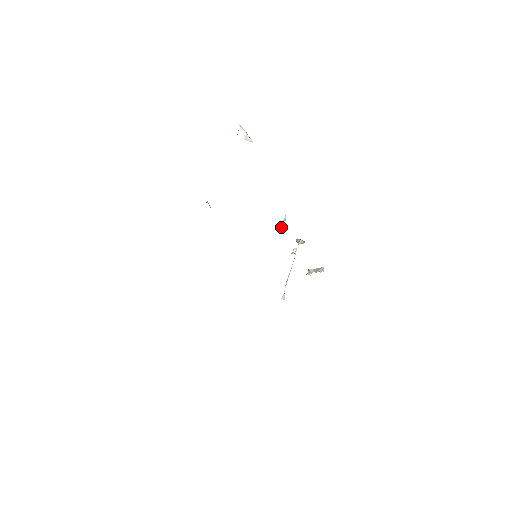
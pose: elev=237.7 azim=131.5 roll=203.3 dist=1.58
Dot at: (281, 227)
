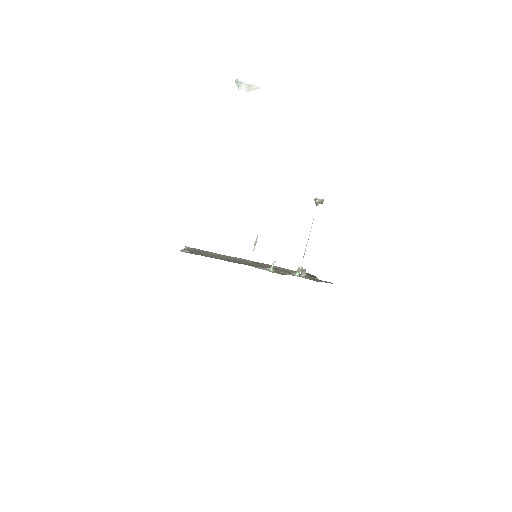
Dot at: (253, 250)
